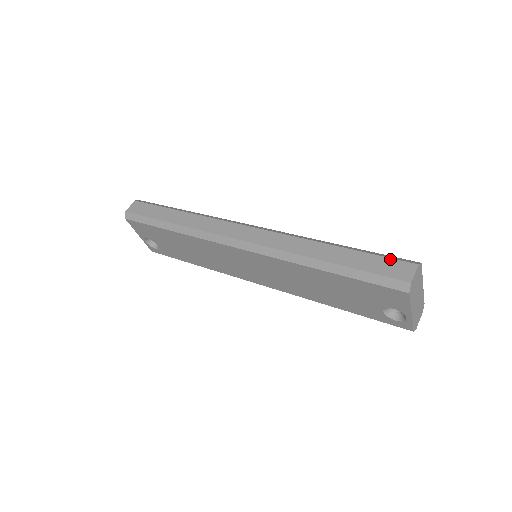
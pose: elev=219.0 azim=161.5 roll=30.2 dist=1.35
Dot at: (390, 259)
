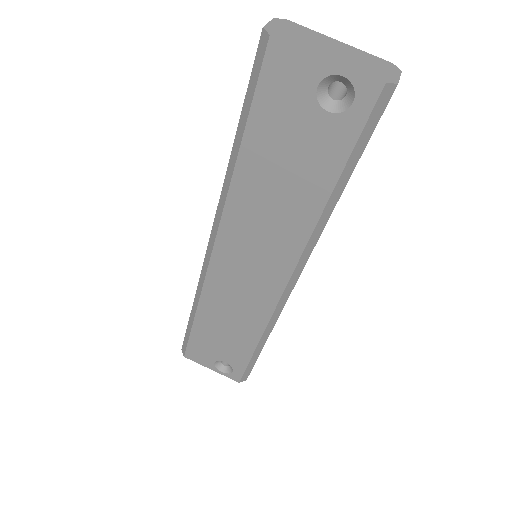
Dot at: occluded
